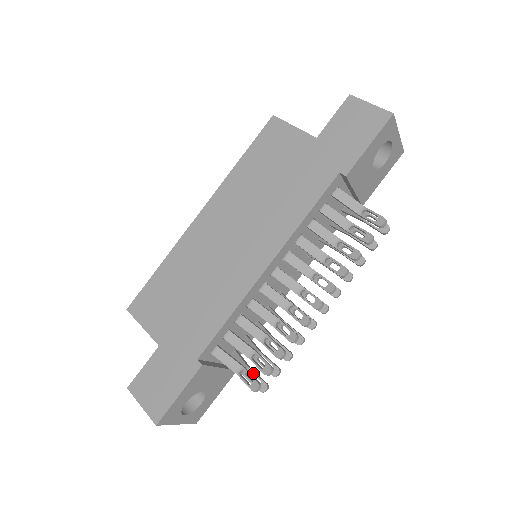
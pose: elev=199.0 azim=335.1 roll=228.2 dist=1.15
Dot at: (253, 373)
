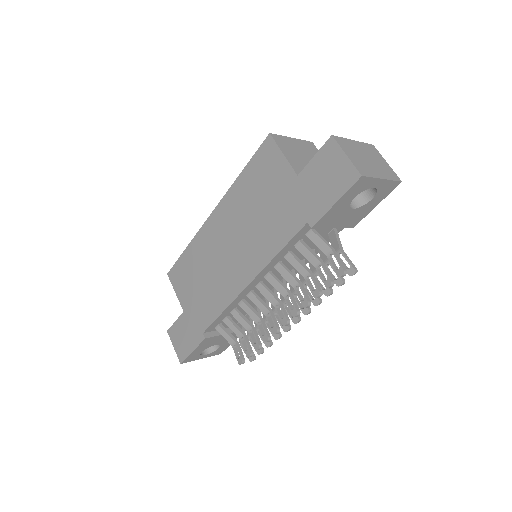
Dot at: occluded
